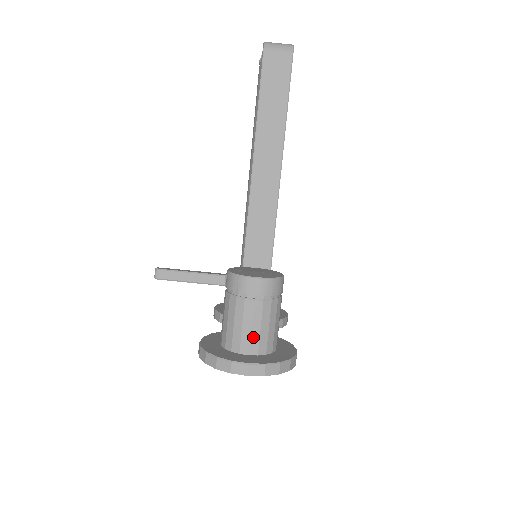
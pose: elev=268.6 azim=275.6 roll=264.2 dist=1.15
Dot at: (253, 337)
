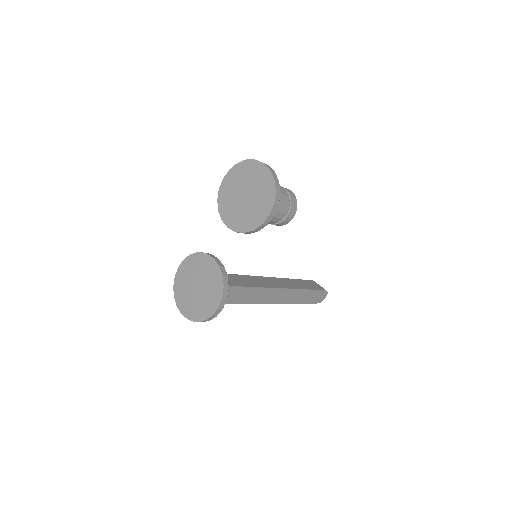
Dot at: occluded
